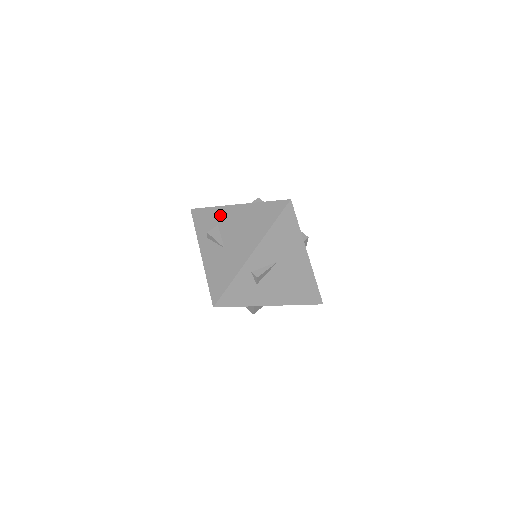
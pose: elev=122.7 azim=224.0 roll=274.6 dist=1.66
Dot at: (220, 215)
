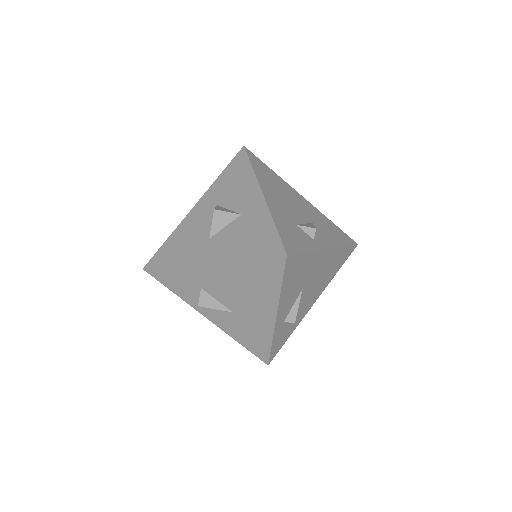
Dot at: (193, 277)
